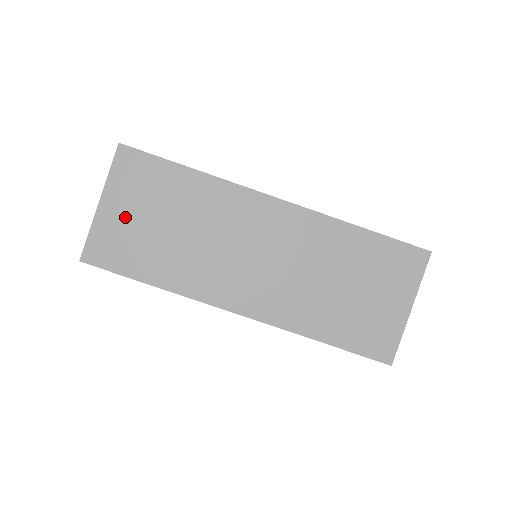
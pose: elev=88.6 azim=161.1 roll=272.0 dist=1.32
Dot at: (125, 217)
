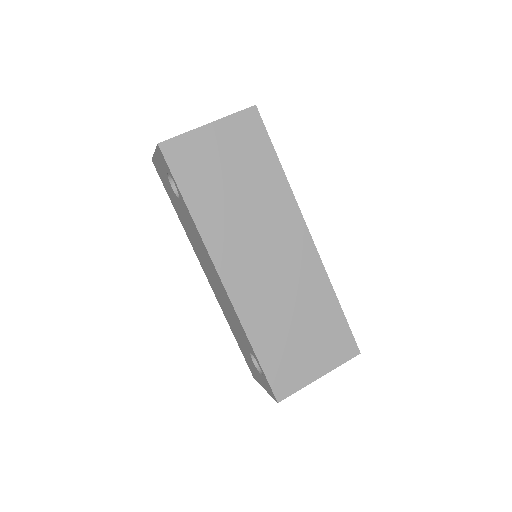
Dot at: (215, 149)
